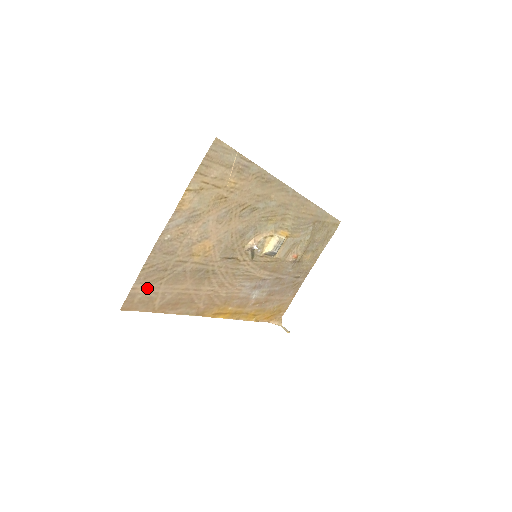
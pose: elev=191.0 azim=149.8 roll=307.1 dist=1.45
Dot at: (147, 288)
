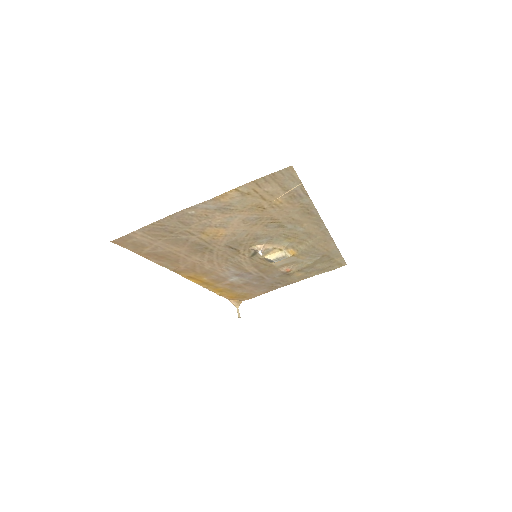
Dot at: (146, 237)
